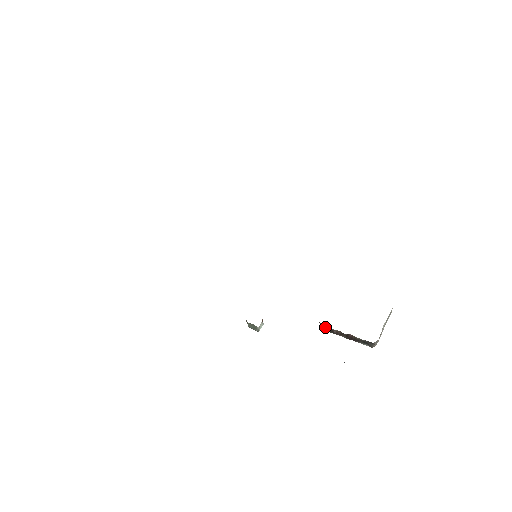
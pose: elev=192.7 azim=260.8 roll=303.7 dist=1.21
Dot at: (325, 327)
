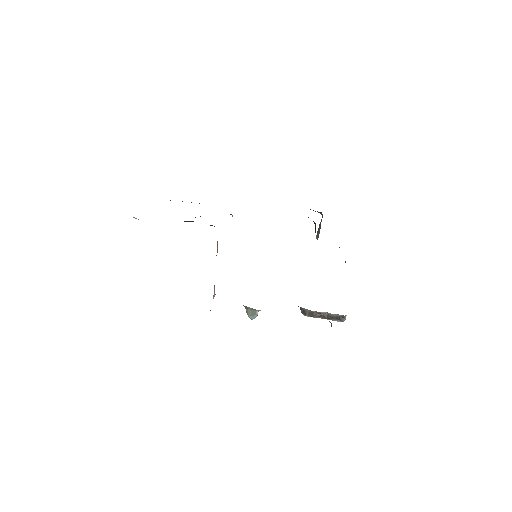
Dot at: (307, 312)
